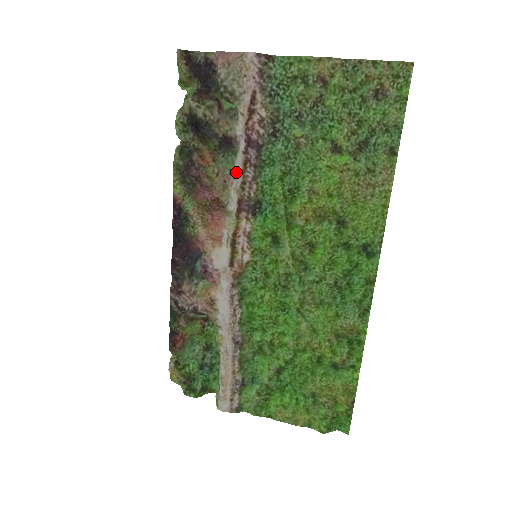
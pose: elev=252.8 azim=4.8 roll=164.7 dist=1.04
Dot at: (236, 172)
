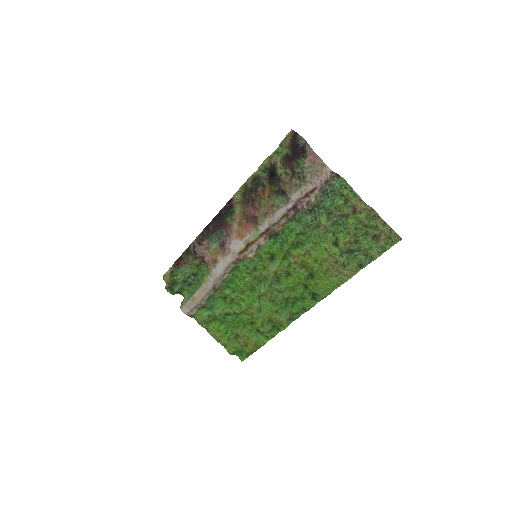
Dot at: (276, 214)
